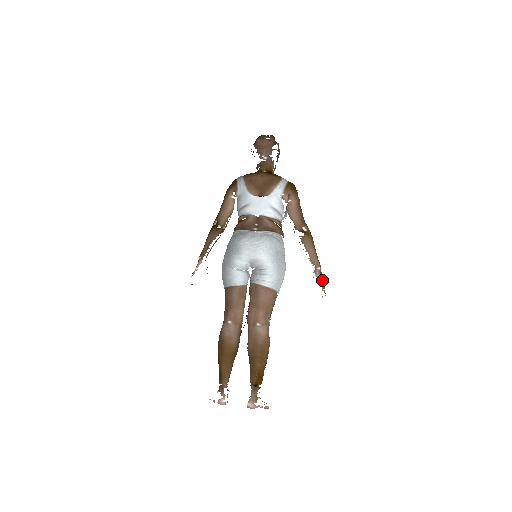
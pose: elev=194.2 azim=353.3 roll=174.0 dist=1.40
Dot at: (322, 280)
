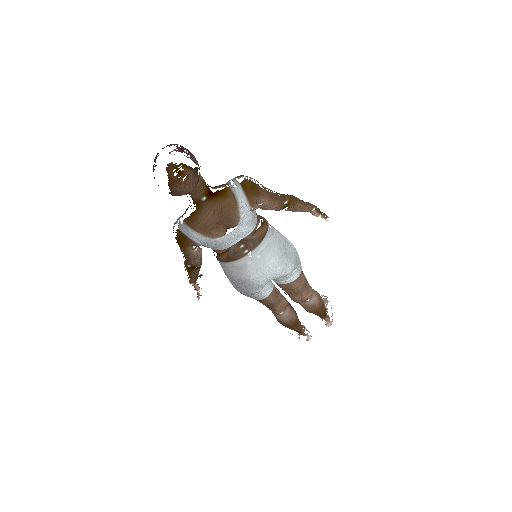
Dot at: (319, 211)
